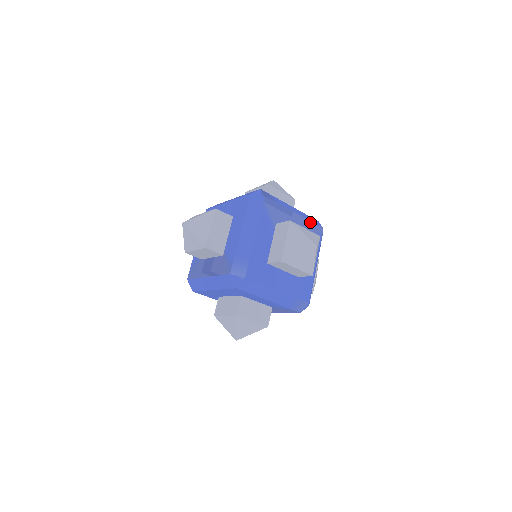
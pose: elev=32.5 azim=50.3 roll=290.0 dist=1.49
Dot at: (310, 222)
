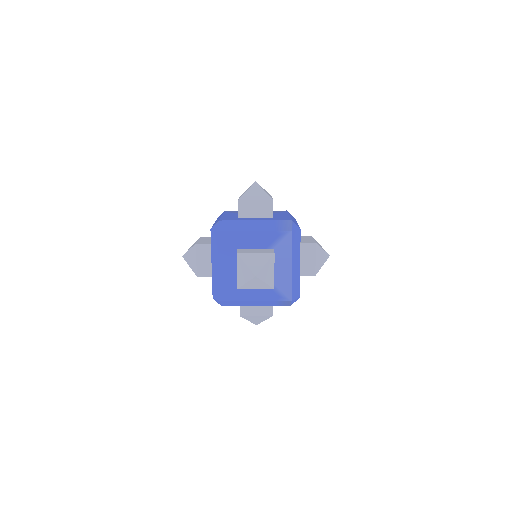
Dot at: occluded
